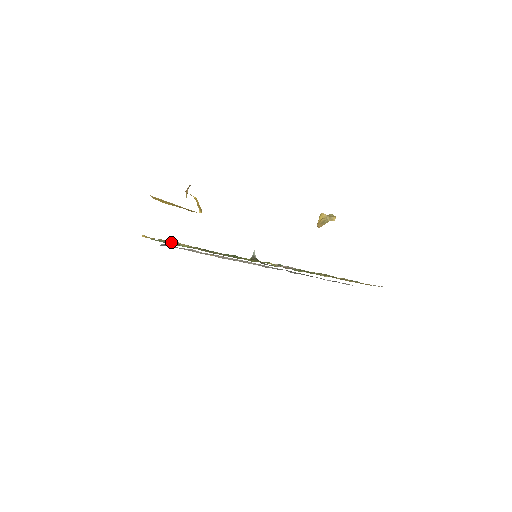
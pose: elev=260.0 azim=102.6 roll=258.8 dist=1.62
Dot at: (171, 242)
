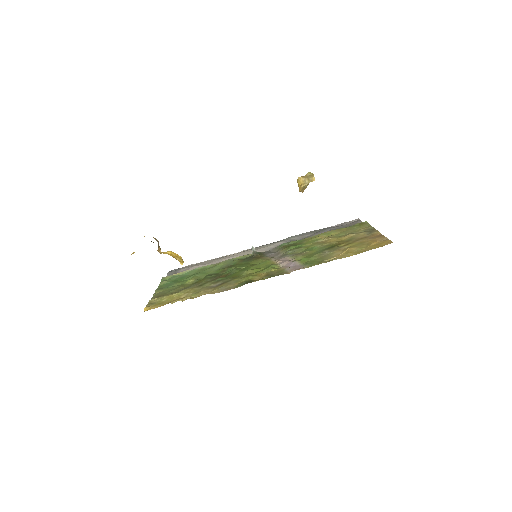
Dot at: (172, 303)
